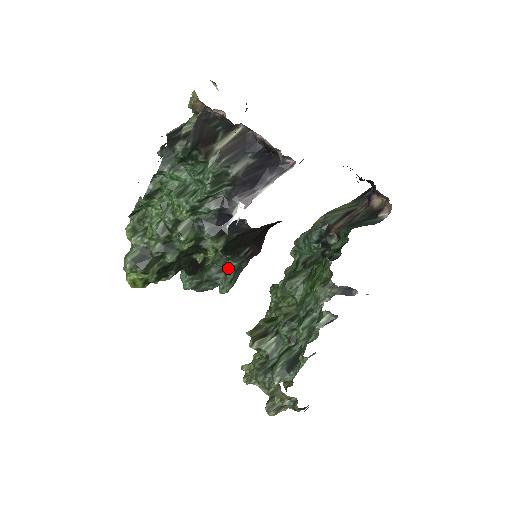
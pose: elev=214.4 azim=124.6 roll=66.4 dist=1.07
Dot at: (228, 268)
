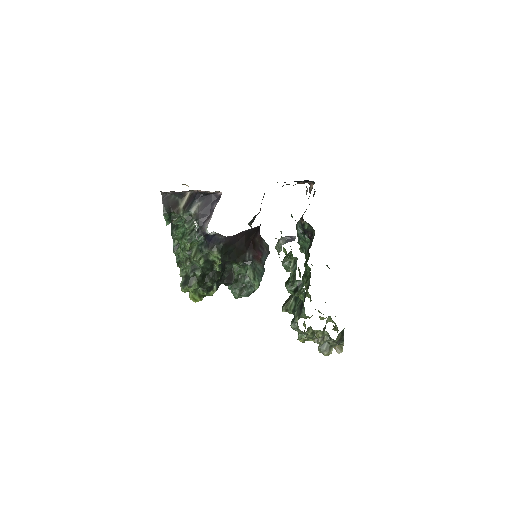
Dot at: (246, 271)
